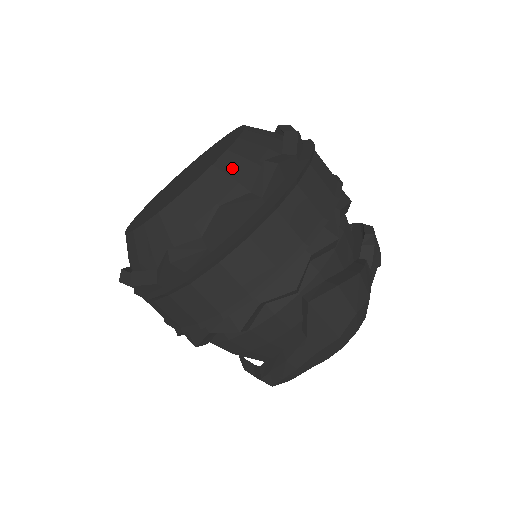
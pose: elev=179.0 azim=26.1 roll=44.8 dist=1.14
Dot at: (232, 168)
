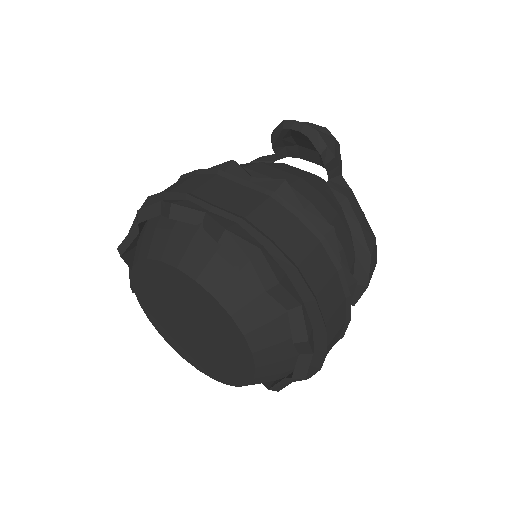
Dot at: (271, 358)
